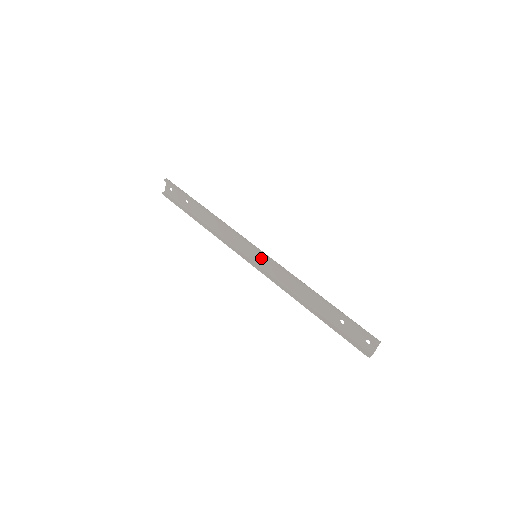
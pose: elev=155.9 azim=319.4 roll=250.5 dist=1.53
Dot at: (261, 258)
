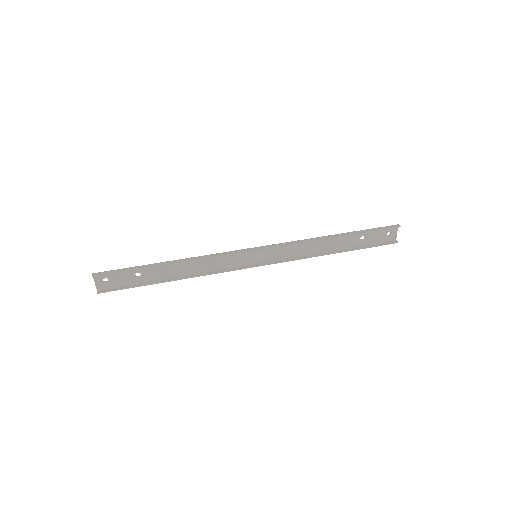
Dot at: (262, 253)
